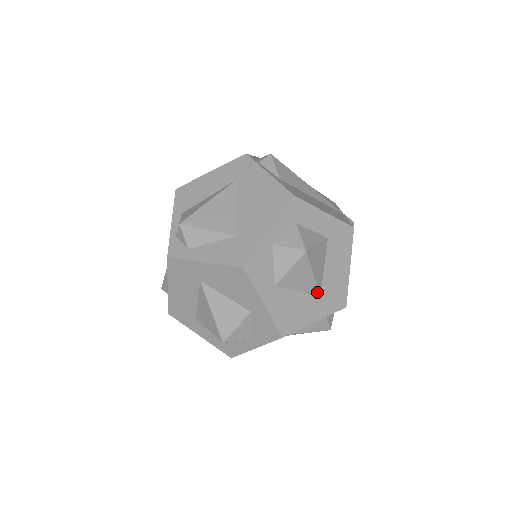
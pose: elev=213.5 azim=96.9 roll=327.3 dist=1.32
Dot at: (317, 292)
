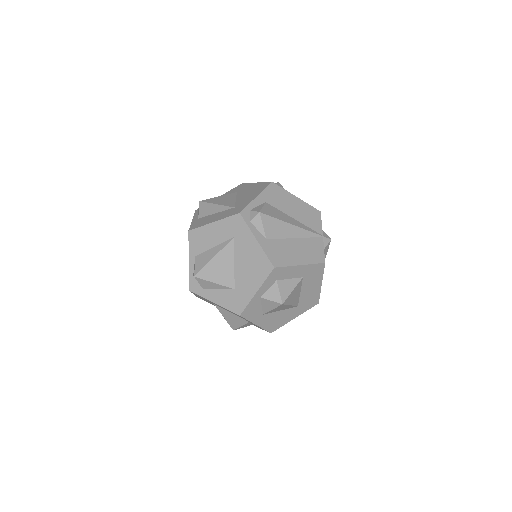
Dot at: (295, 306)
